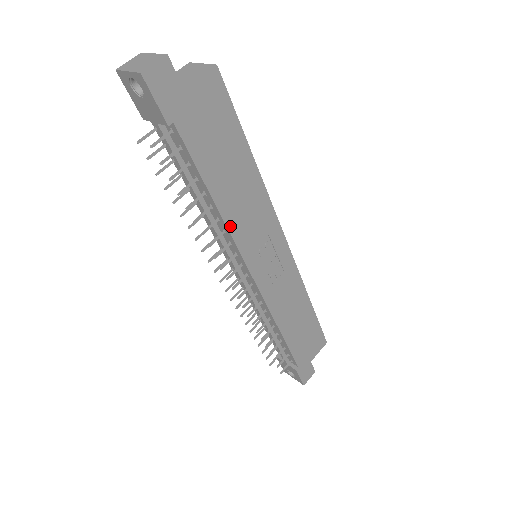
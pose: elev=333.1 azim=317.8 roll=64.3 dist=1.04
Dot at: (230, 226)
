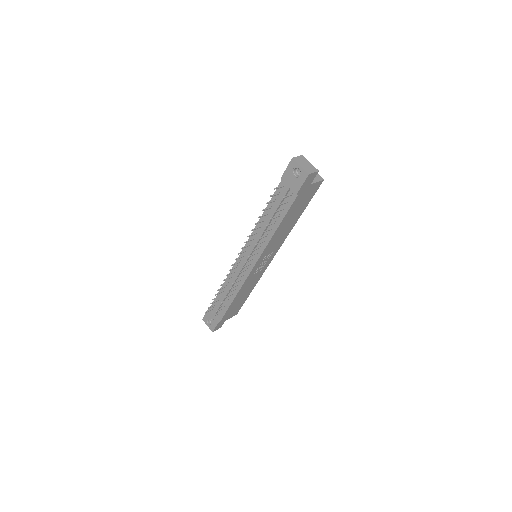
Dot at: (270, 241)
